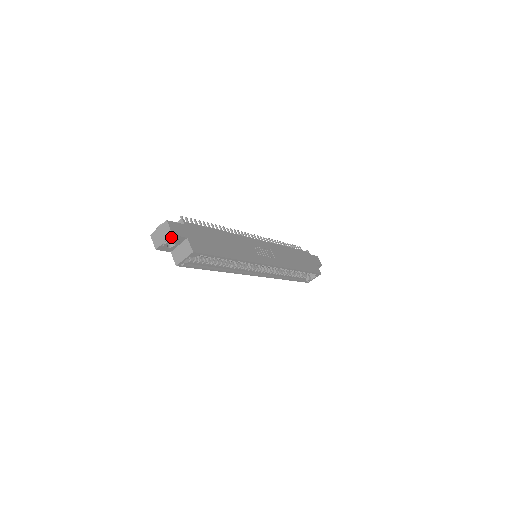
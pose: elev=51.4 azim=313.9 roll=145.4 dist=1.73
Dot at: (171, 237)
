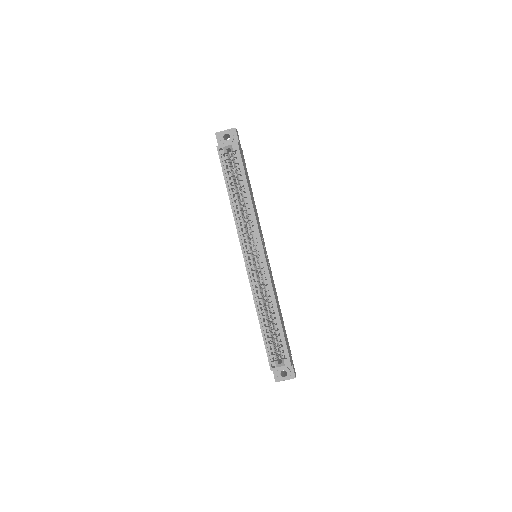
Dot at: (233, 130)
